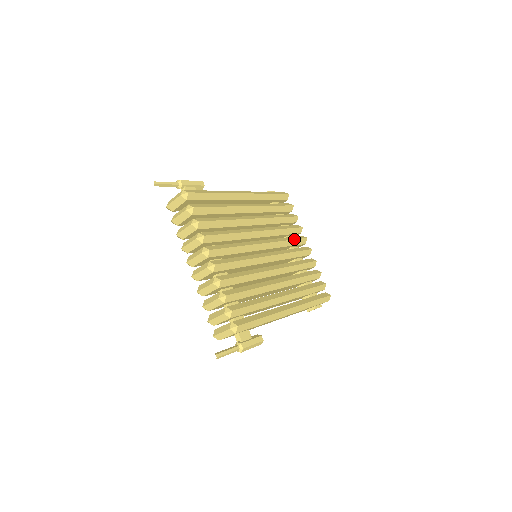
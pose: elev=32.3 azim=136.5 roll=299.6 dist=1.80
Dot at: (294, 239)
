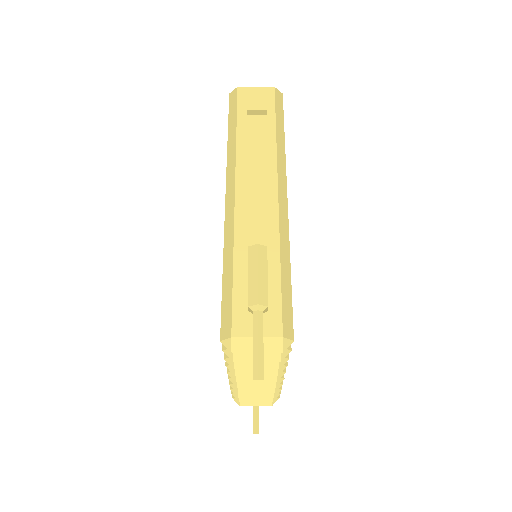
Dot at: occluded
